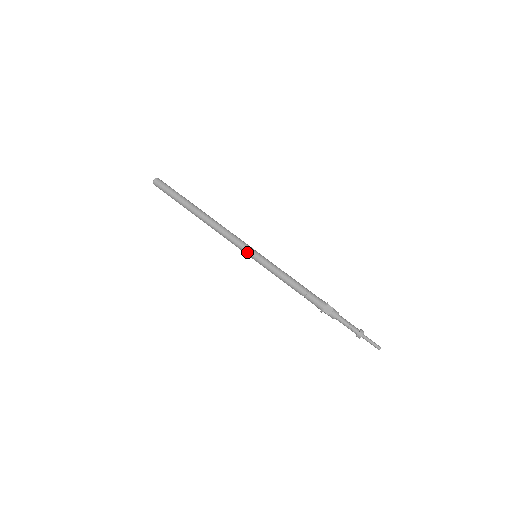
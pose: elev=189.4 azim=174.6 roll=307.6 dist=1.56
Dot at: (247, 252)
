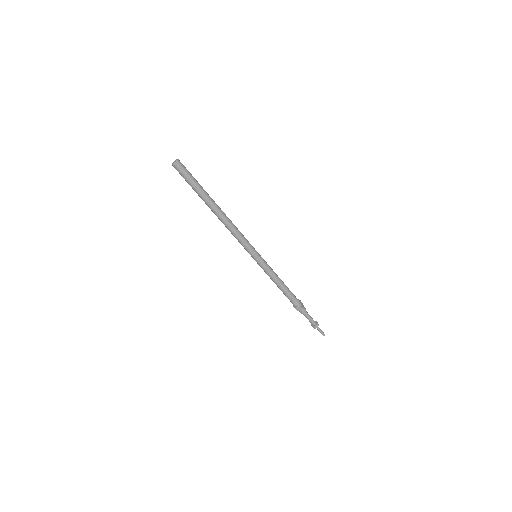
Dot at: (254, 250)
